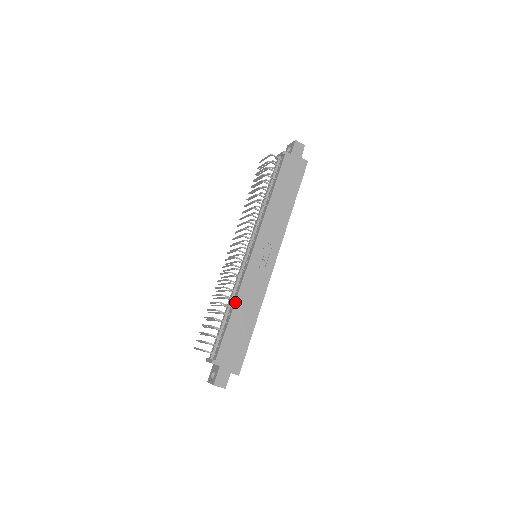
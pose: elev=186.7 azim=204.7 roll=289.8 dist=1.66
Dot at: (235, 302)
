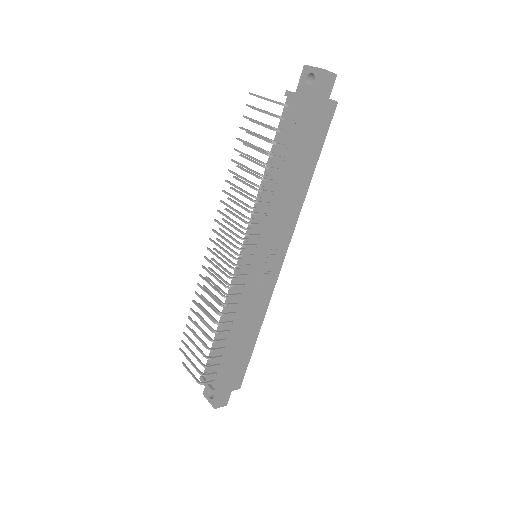
Dot at: (235, 328)
